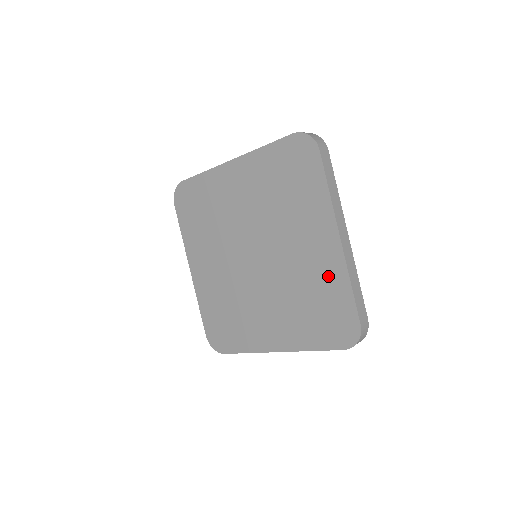
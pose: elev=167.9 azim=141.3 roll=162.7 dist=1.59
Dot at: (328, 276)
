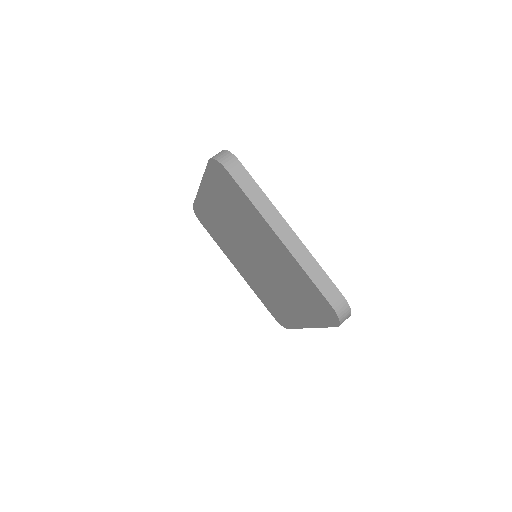
Dot at: (289, 315)
